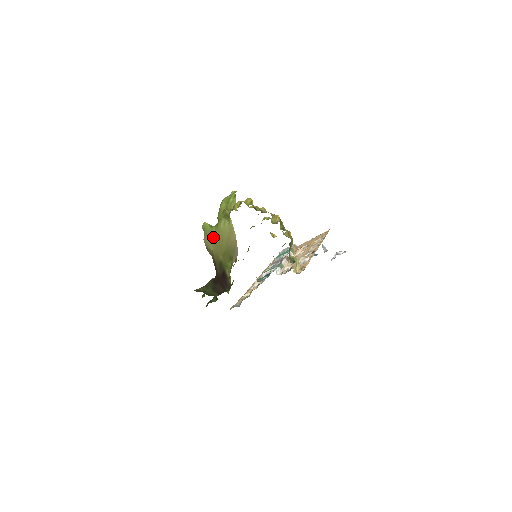
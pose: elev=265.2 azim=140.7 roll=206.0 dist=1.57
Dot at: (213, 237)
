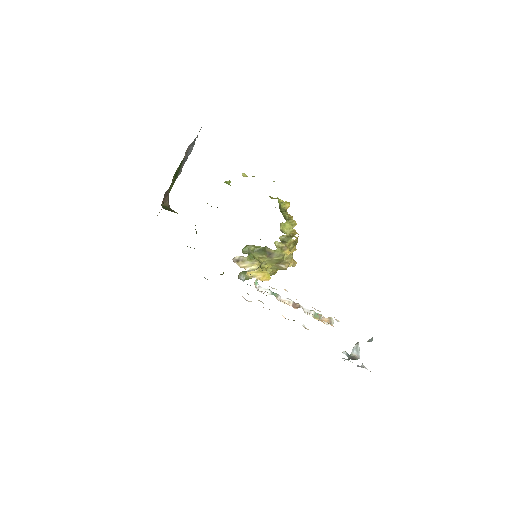
Dot at: occluded
